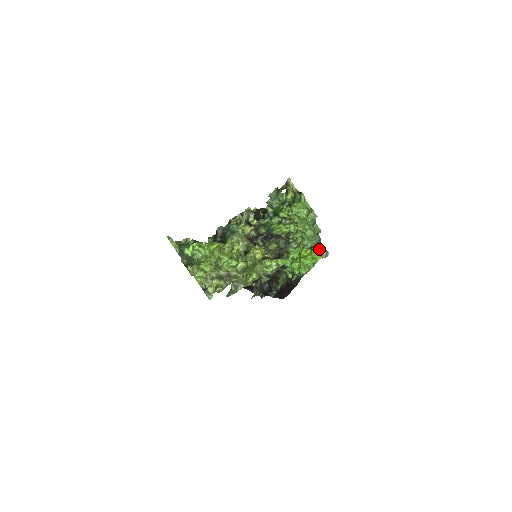
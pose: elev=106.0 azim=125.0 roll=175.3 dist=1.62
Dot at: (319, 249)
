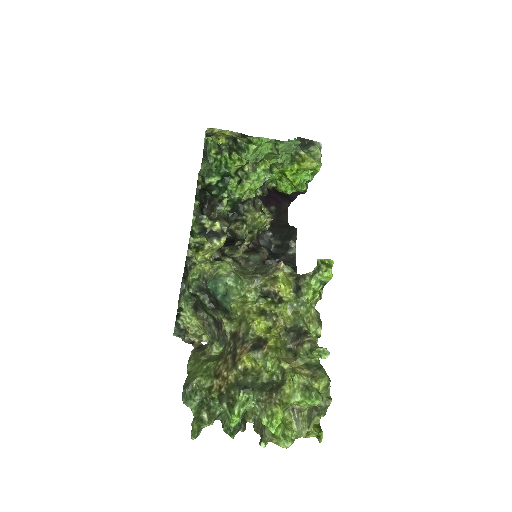
Dot at: (308, 154)
